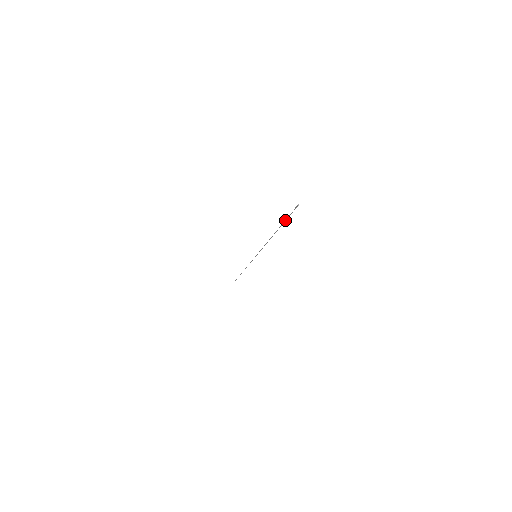
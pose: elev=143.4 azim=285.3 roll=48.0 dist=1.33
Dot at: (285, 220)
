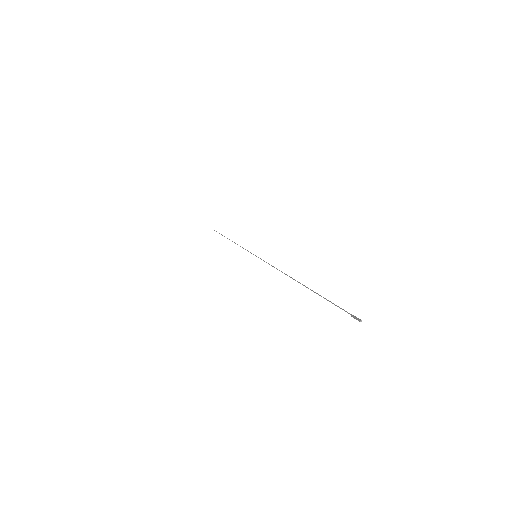
Dot at: occluded
